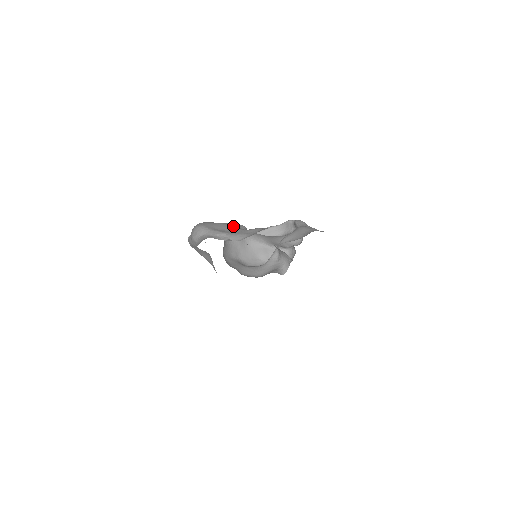
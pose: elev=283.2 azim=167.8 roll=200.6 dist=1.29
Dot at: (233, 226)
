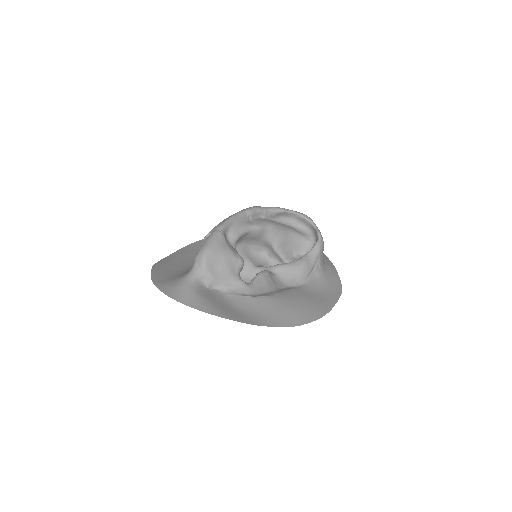
Dot at: (229, 267)
